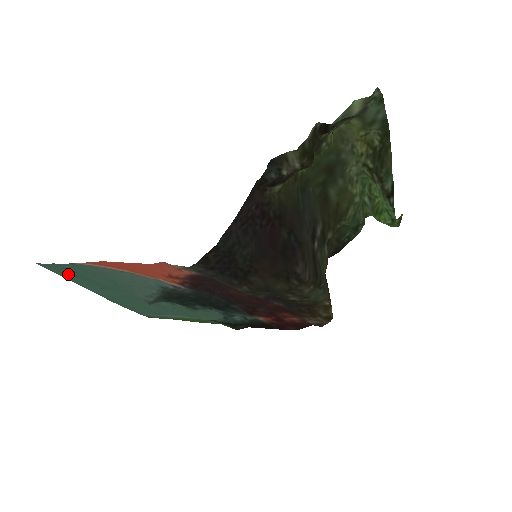
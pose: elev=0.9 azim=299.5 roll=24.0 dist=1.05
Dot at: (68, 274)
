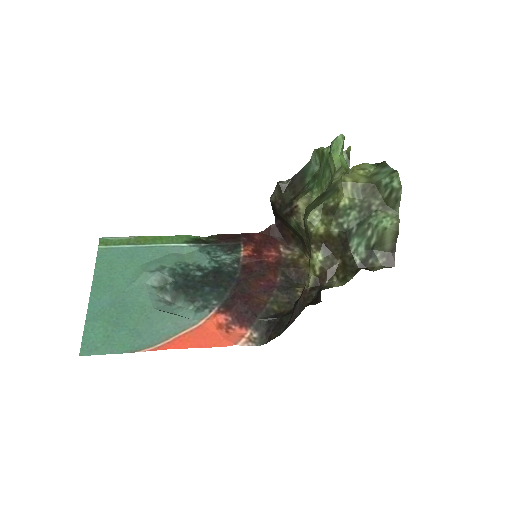
Dot at: (97, 332)
